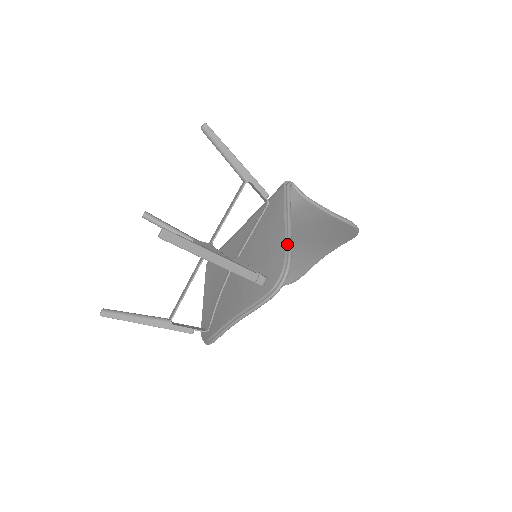
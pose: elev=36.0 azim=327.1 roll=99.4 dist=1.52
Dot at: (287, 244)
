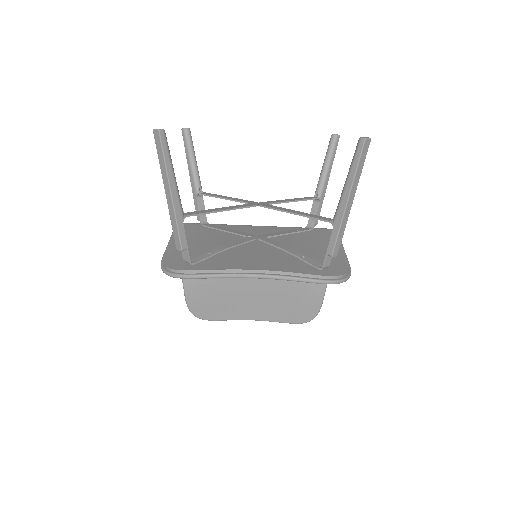
Dot at: (347, 261)
